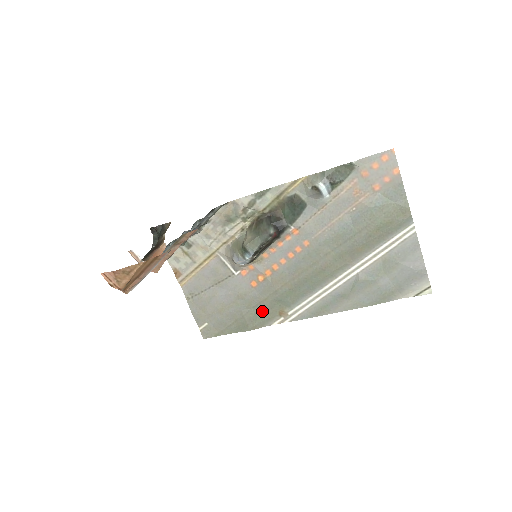
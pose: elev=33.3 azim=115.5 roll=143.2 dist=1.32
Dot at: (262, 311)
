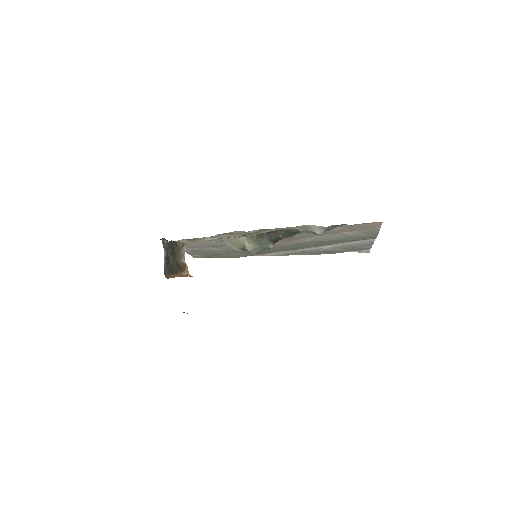
Dot at: (246, 254)
